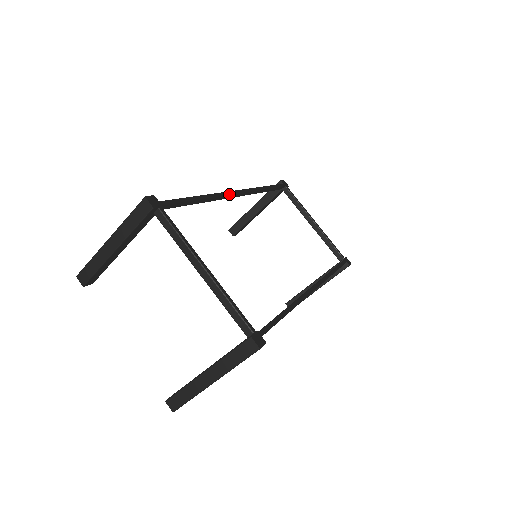
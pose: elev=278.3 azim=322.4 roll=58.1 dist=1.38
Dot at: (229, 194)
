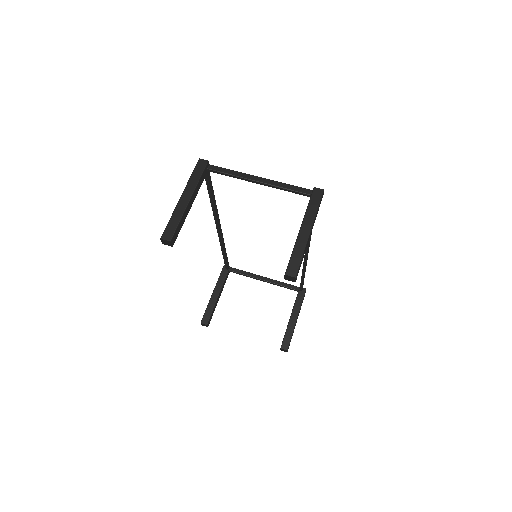
Dot at: occluded
